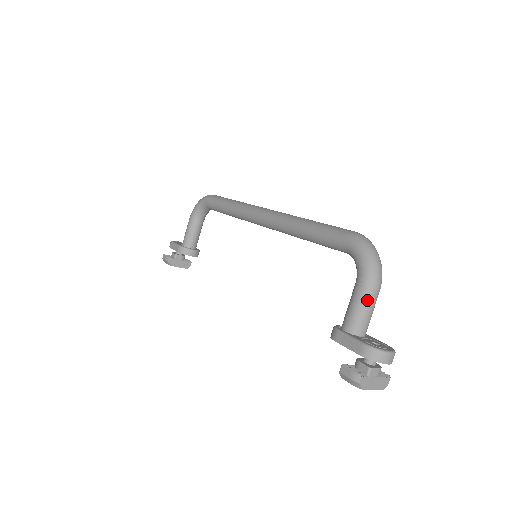
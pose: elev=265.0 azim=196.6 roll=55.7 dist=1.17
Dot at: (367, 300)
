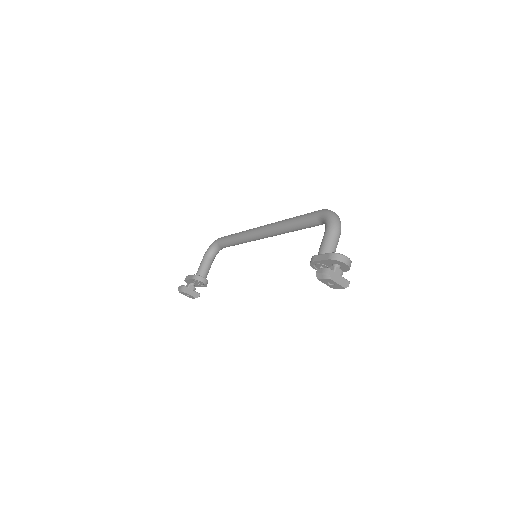
Dot at: (332, 237)
